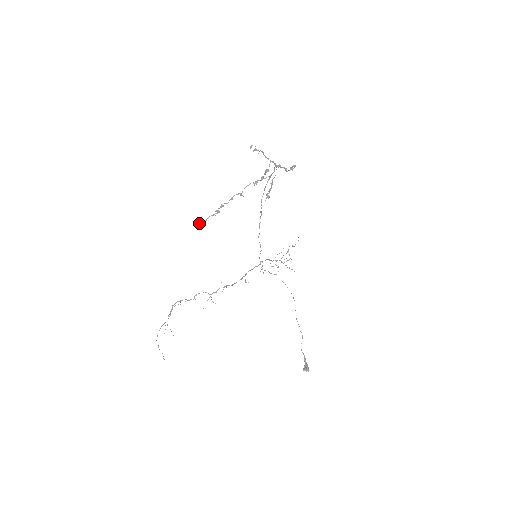
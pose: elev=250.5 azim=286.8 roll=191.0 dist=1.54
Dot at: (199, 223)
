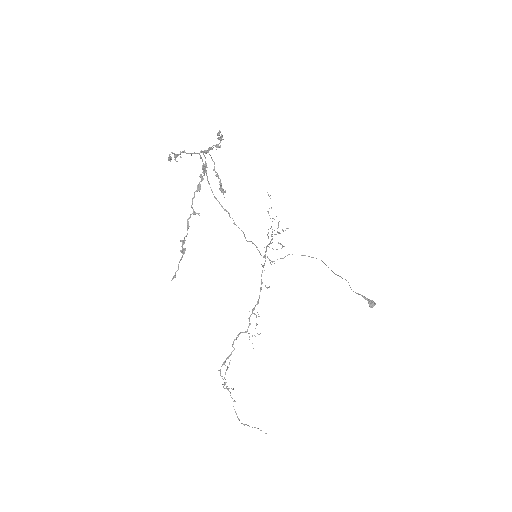
Dot at: occluded
